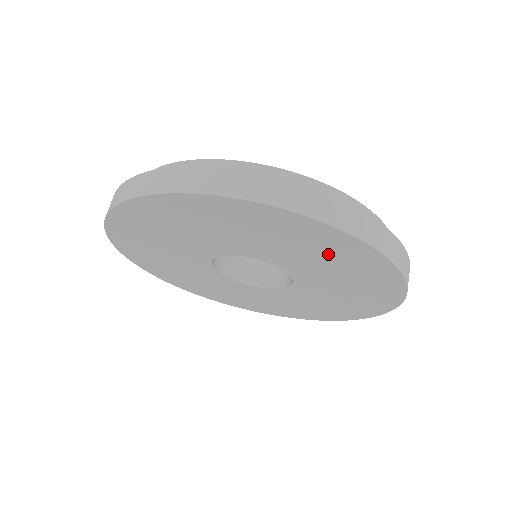
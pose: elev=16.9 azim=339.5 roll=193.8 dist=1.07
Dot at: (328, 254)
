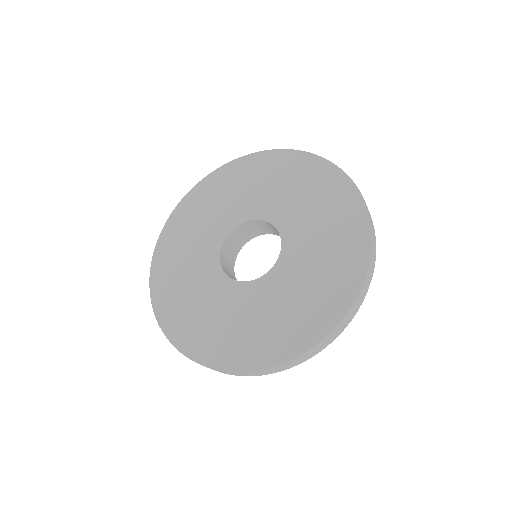
Dot at: (335, 240)
